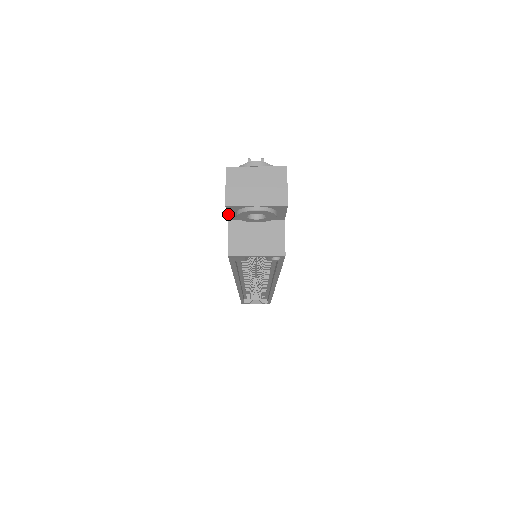
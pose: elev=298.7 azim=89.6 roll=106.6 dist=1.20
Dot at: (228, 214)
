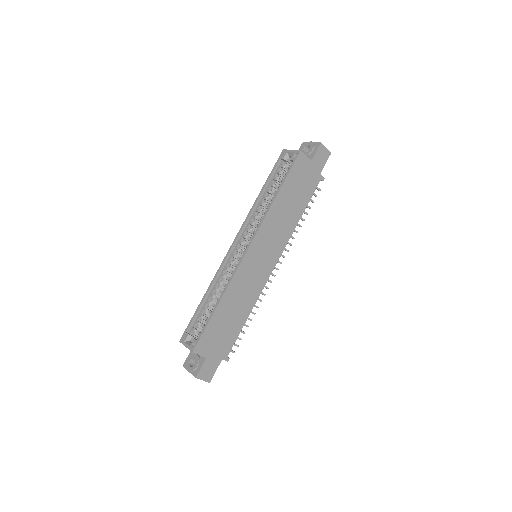
Dot at: occluded
